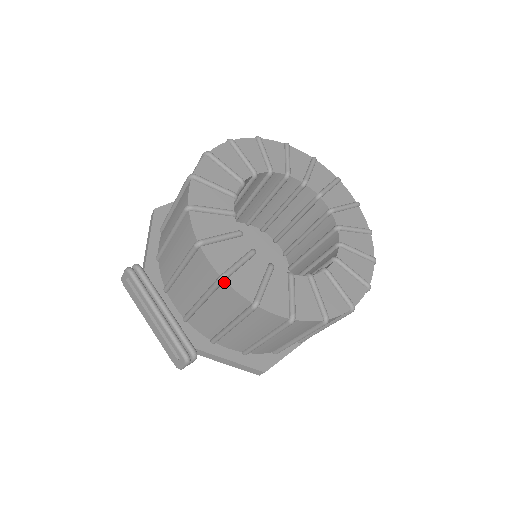
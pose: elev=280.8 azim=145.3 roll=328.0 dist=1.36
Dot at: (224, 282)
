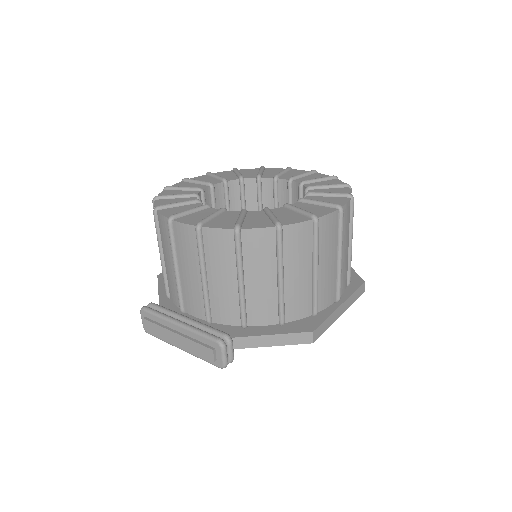
Dot at: (202, 229)
